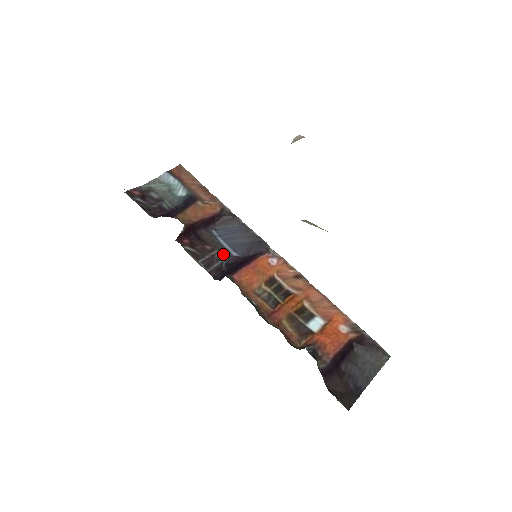
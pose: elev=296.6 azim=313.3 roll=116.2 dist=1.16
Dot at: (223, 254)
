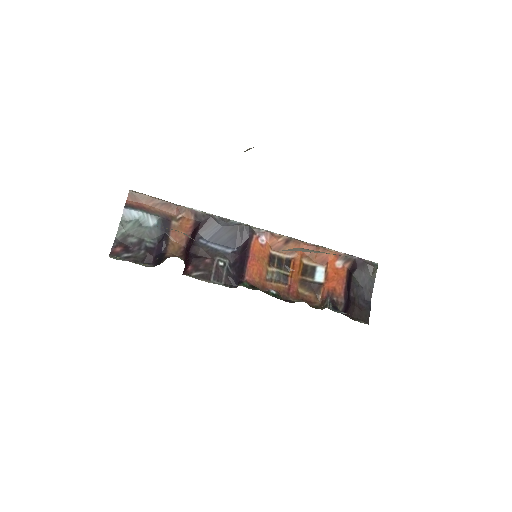
Dot at: (222, 258)
